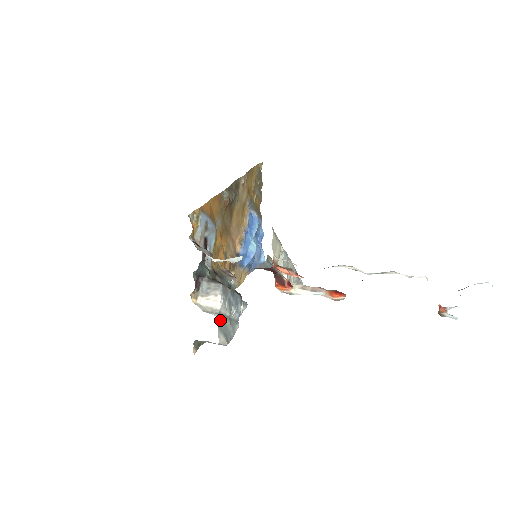
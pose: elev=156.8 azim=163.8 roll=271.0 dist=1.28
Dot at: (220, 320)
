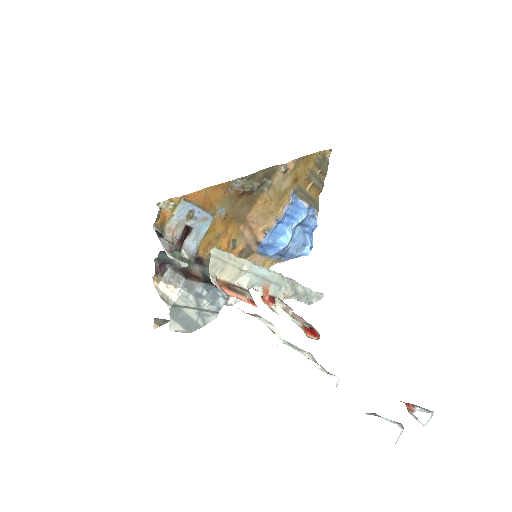
Dot at: (176, 310)
